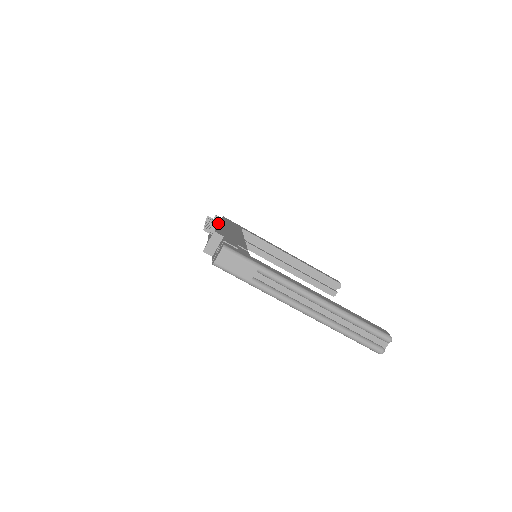
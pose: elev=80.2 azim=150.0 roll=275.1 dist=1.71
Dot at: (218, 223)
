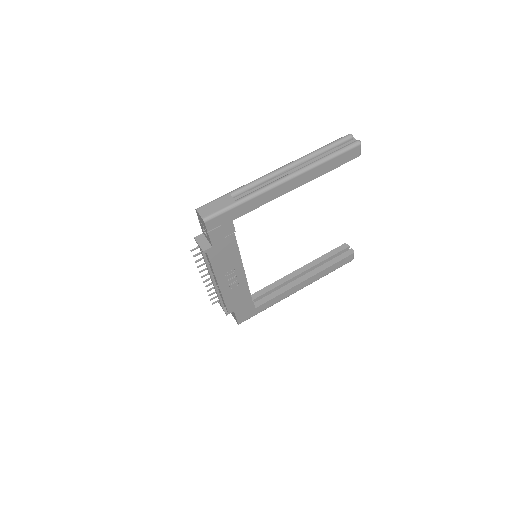
Dot at: occluded
